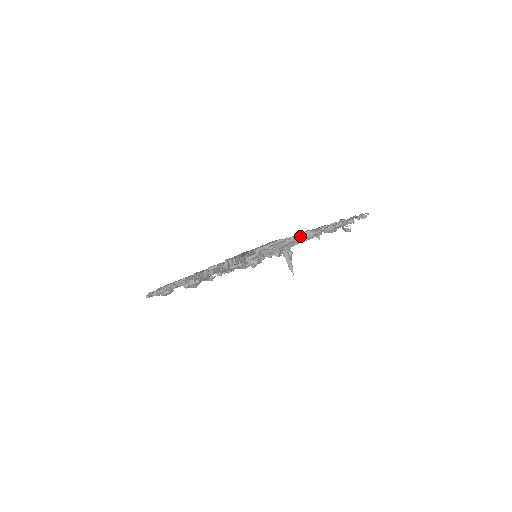
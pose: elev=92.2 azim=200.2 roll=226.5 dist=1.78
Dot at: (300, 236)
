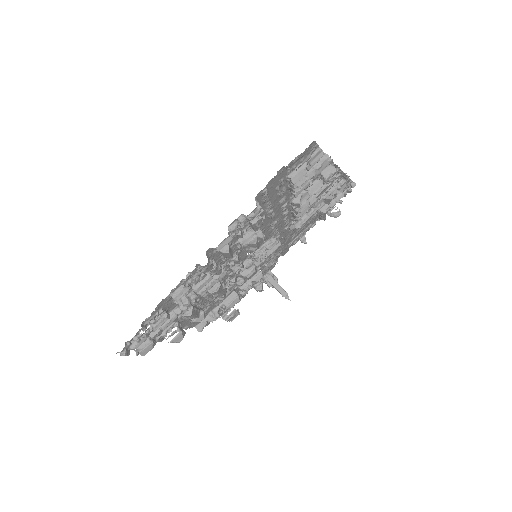
Dot at: (318, 179)
